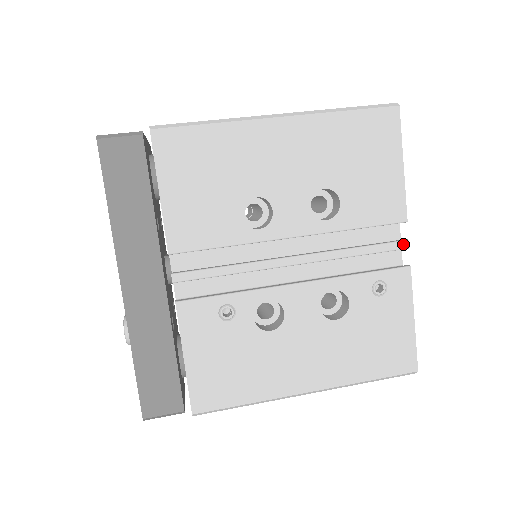
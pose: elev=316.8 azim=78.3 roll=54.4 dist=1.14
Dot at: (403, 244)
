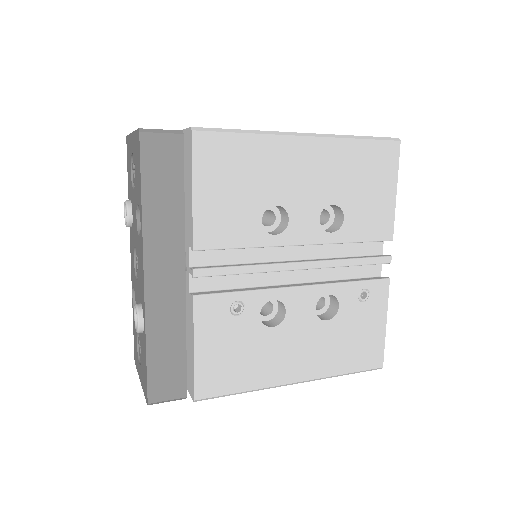
Dot at: (387, 259)
